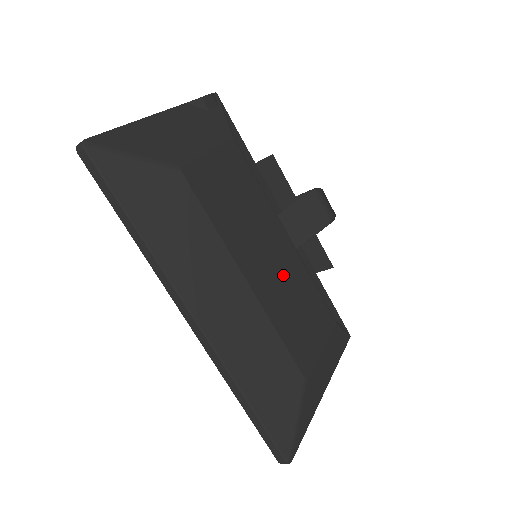
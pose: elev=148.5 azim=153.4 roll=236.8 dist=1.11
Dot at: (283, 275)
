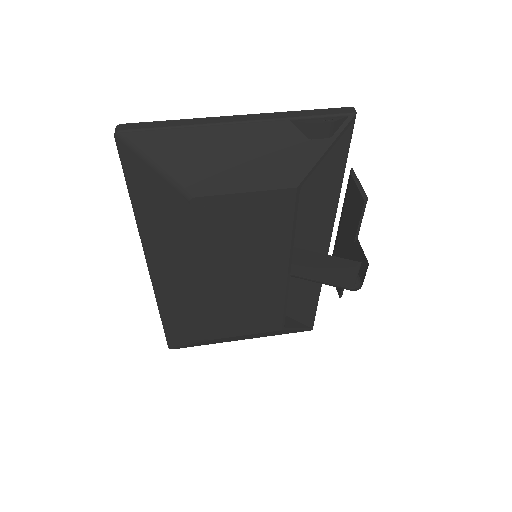
Dot at: (249, 290)
